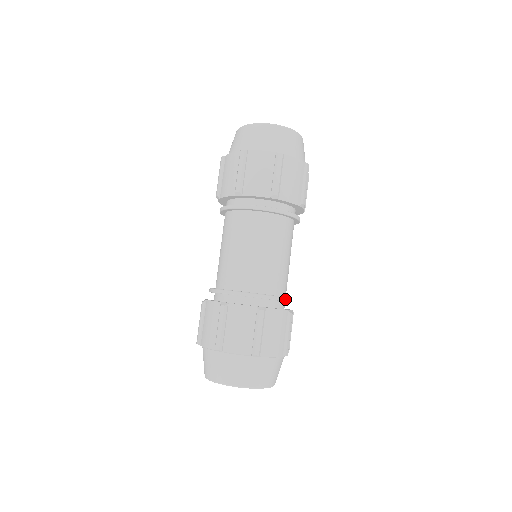
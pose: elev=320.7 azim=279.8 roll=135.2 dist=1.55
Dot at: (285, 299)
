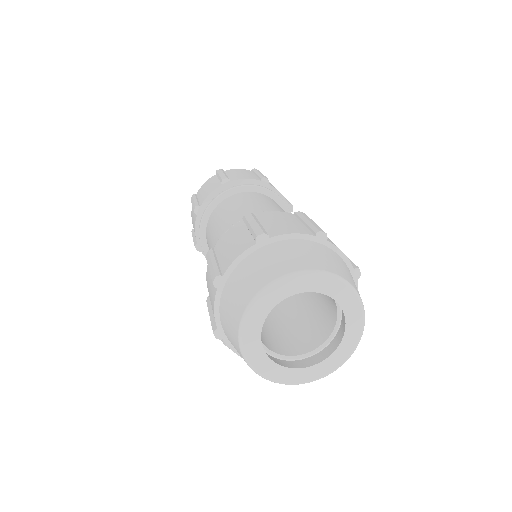
Dot at: occluded
